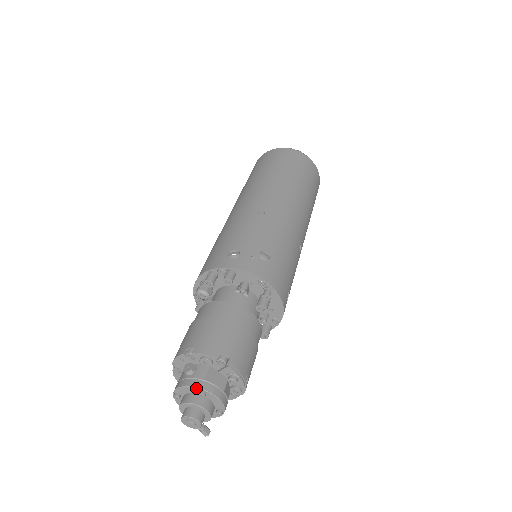
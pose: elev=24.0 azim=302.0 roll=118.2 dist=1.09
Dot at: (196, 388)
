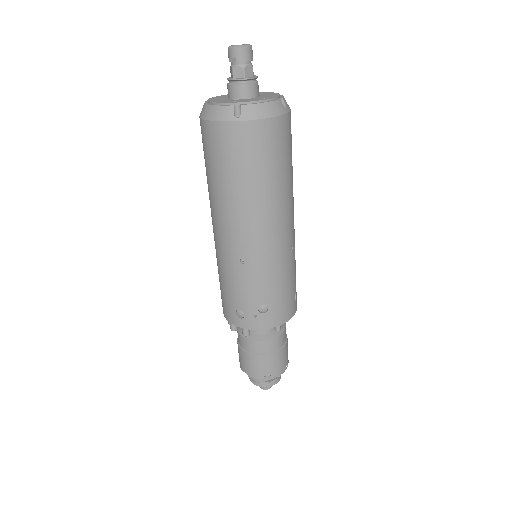
Dot at: occluded
